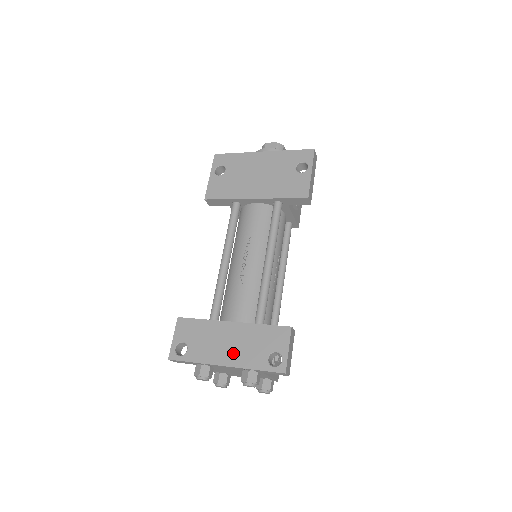
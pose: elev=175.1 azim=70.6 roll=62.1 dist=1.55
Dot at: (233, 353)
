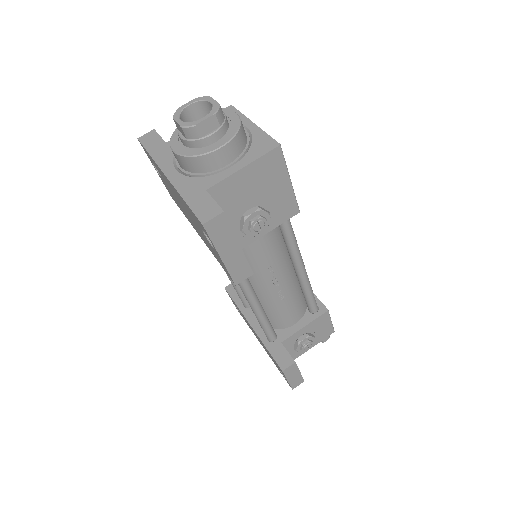
Dot at: (262, 345)
